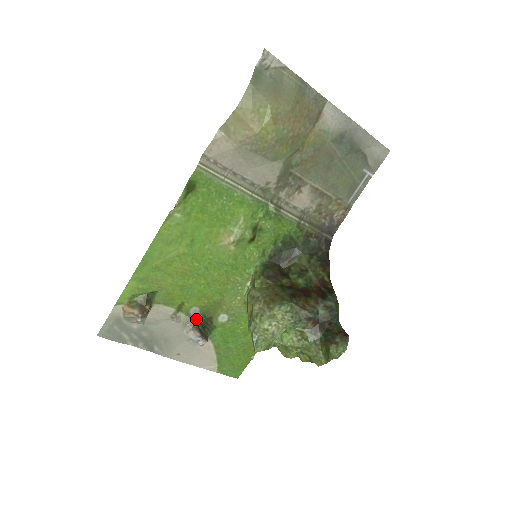
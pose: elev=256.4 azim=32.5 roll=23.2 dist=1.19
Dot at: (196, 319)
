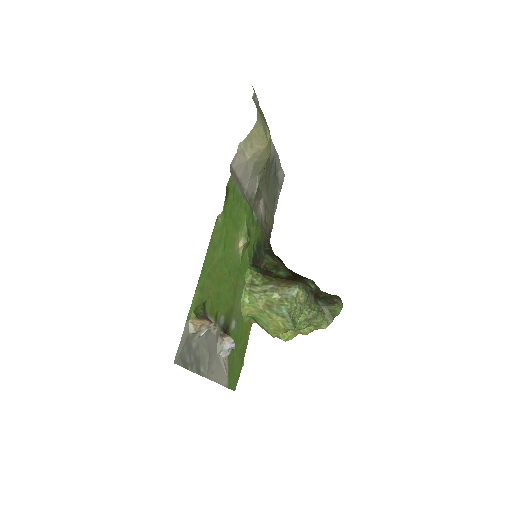
Dot at: (222, 329)
